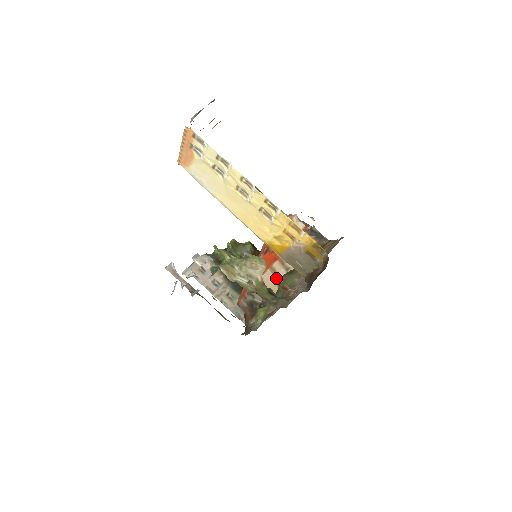
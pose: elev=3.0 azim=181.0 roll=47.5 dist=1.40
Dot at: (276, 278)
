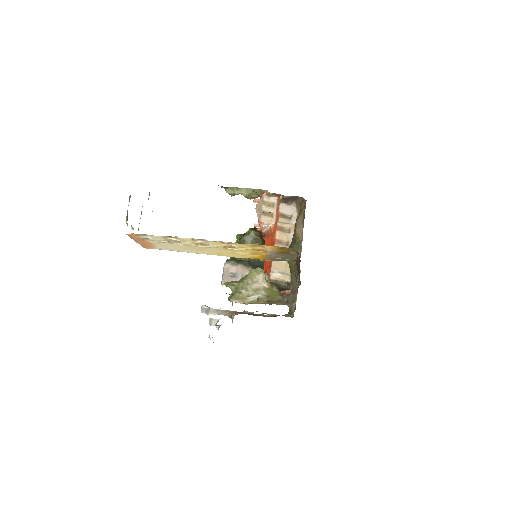
Dot at: occluded
